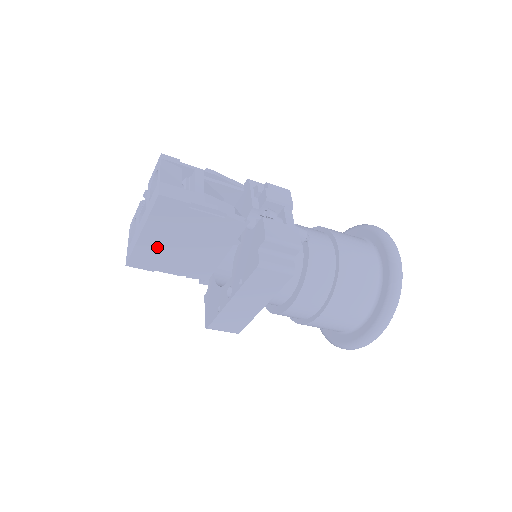
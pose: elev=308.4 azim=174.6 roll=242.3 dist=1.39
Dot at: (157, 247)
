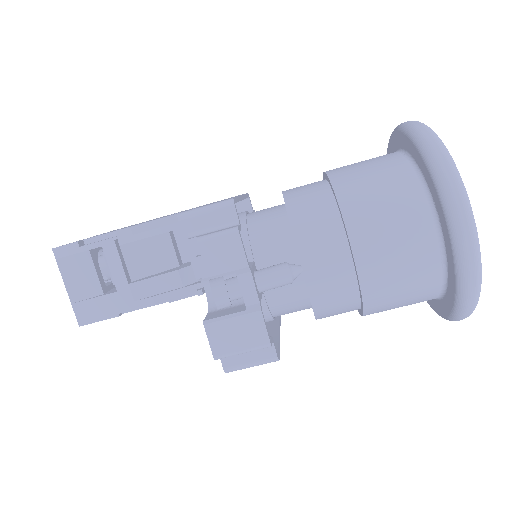
Dot at: occluded
